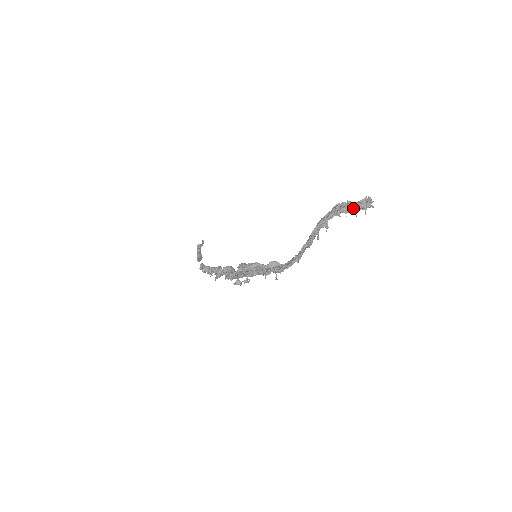
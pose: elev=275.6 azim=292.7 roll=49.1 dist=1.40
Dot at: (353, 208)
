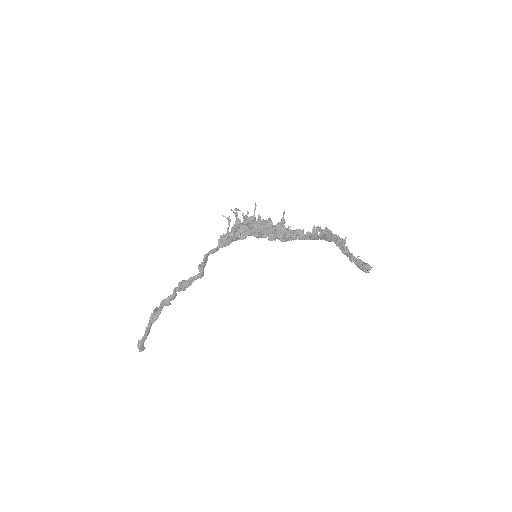
Dot at: (356, 258)
